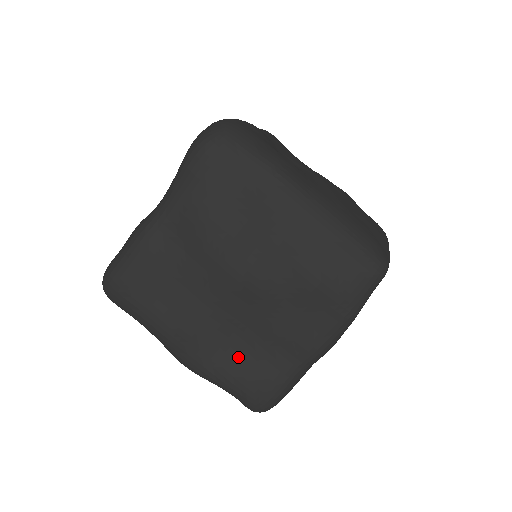
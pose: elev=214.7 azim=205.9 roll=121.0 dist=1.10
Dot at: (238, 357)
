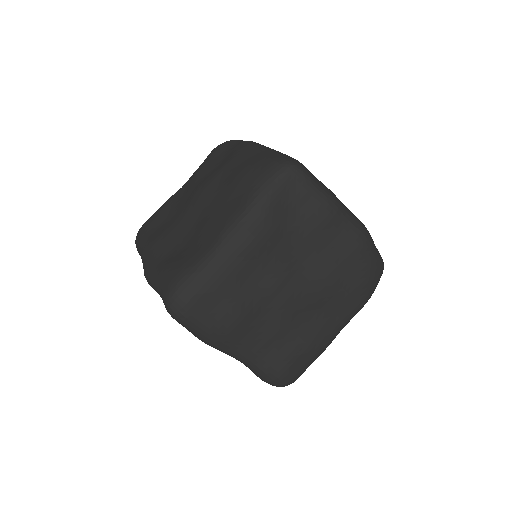
Dot at: (177, 255)
